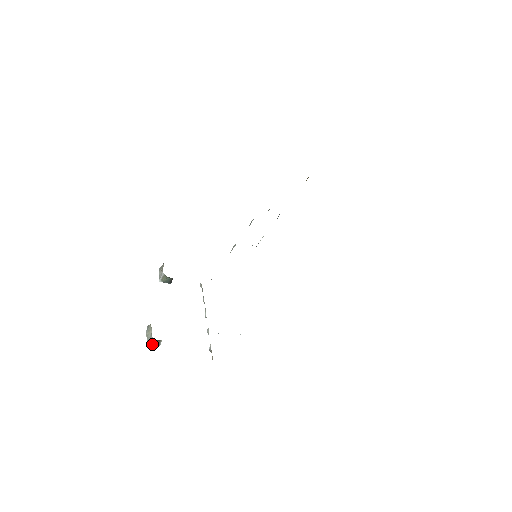
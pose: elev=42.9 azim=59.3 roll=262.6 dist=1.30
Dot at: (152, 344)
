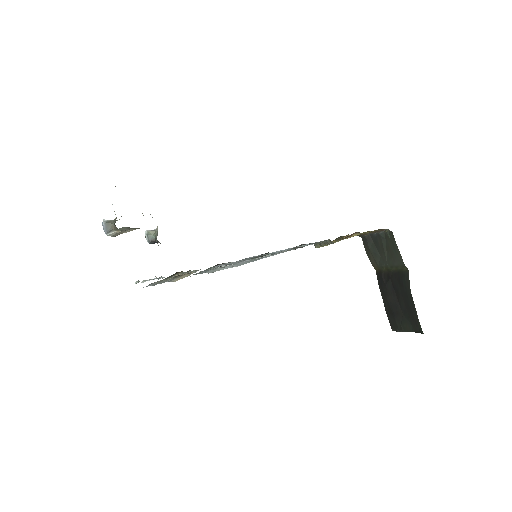
Dot at: (106, 225)
